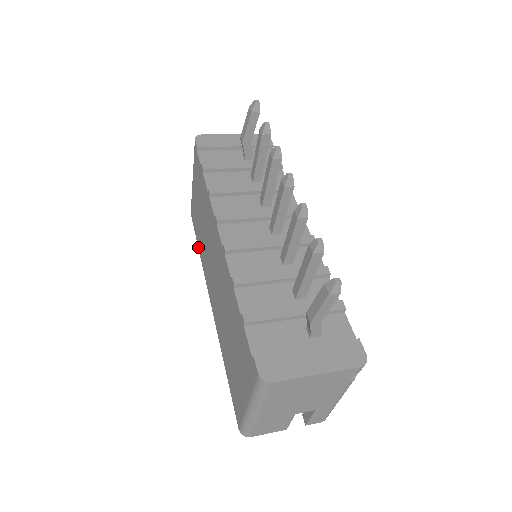
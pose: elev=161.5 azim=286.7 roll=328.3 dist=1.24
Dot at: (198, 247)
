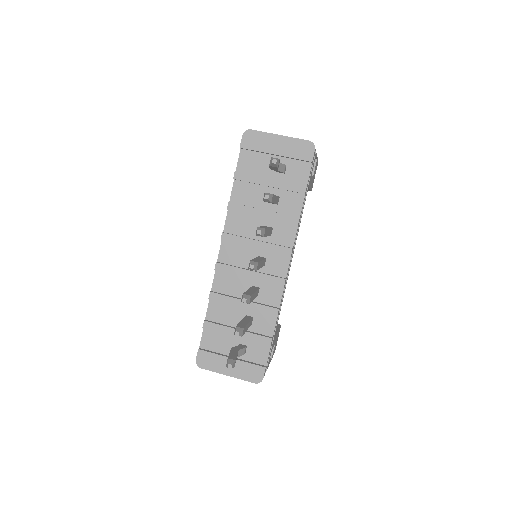
Dot at: occluded
